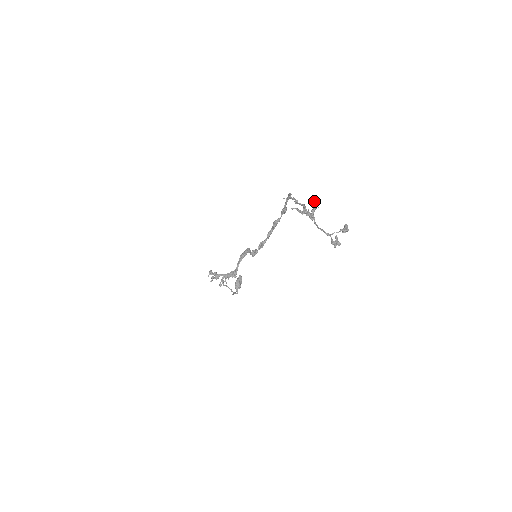
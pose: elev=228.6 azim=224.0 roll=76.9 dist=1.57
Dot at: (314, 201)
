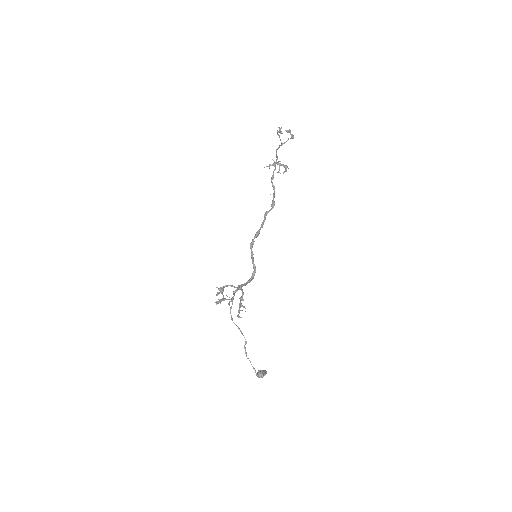
Dot at: (285, 170)
